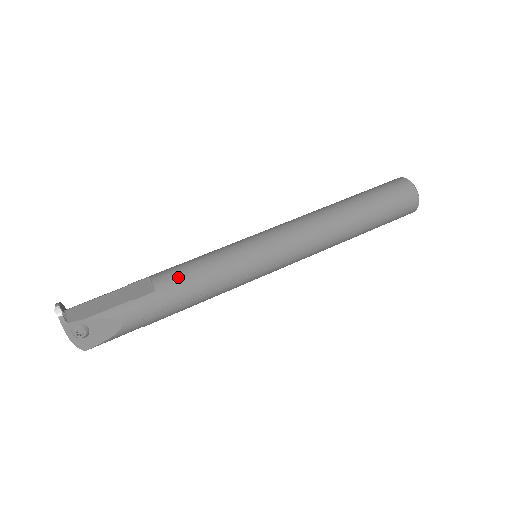
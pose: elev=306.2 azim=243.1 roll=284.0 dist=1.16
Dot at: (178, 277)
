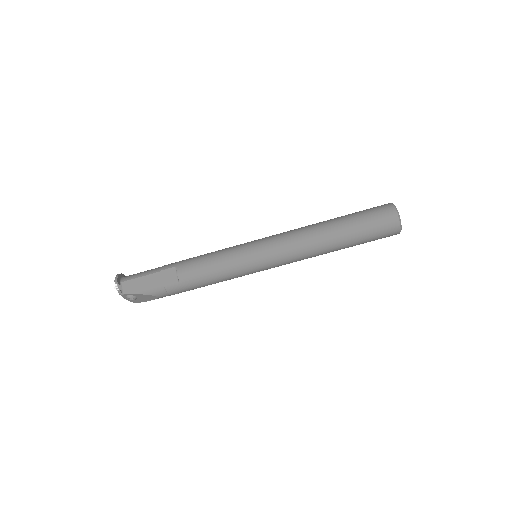
Dot at: (195, 274)
